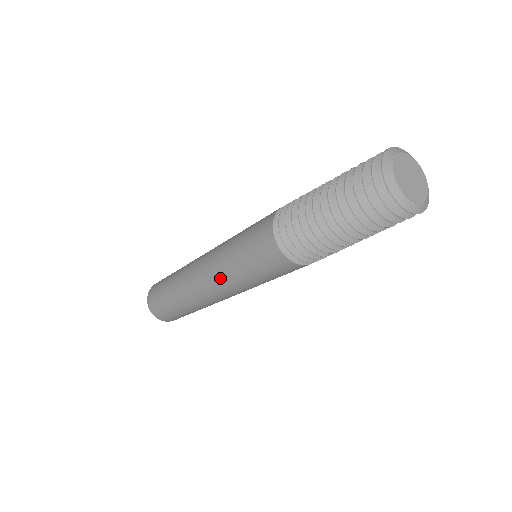
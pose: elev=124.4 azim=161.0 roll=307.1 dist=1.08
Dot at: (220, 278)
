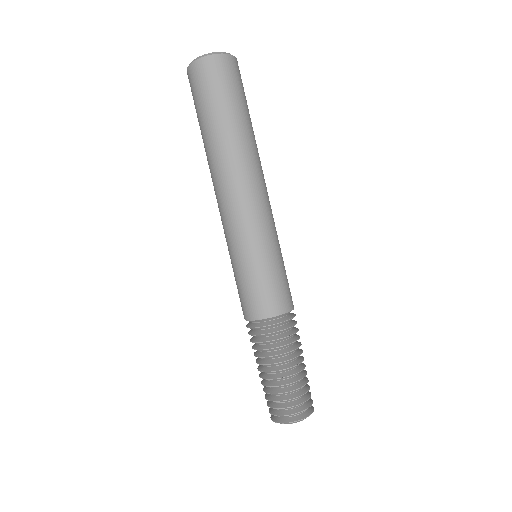
Dot at: (225, 232)
